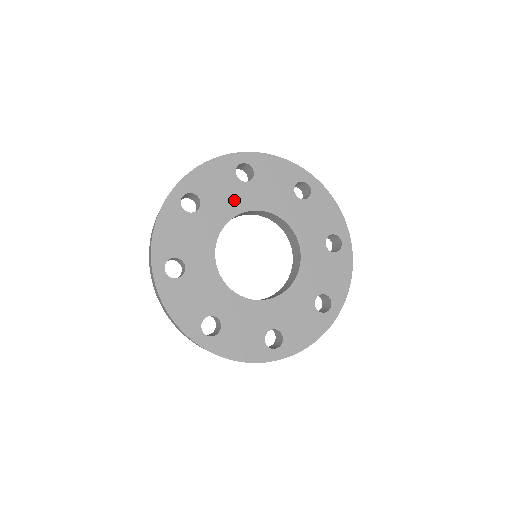
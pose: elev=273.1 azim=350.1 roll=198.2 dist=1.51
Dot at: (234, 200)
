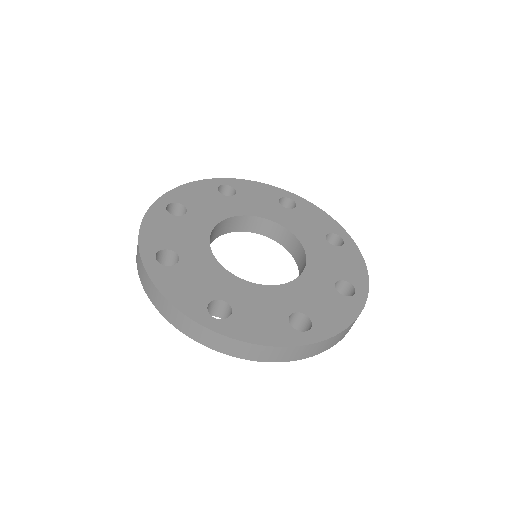
Dot at: (221, 208)
